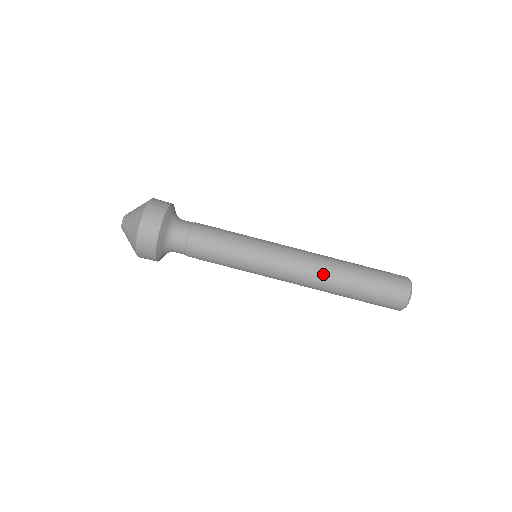
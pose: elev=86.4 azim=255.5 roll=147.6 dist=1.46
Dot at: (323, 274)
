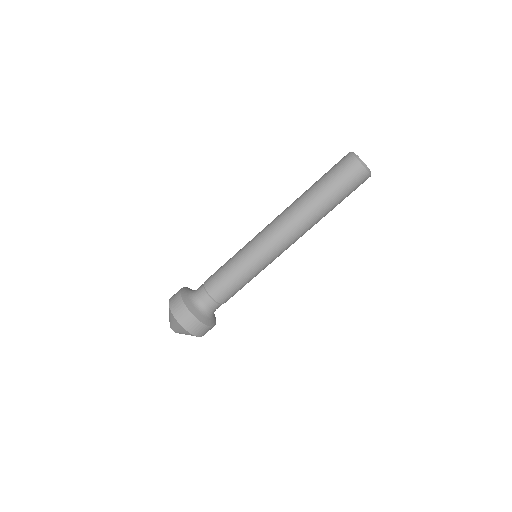
Dot at: (302, 222)
